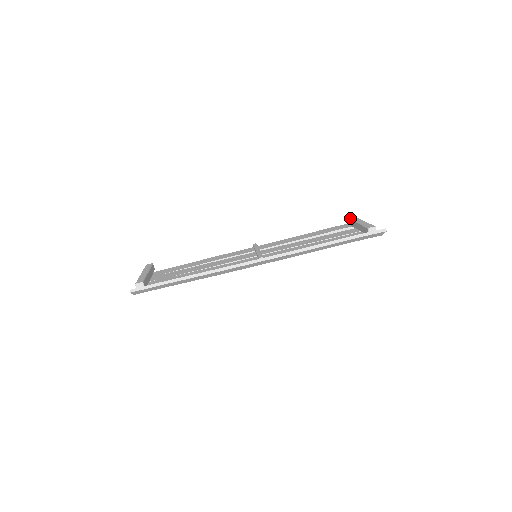
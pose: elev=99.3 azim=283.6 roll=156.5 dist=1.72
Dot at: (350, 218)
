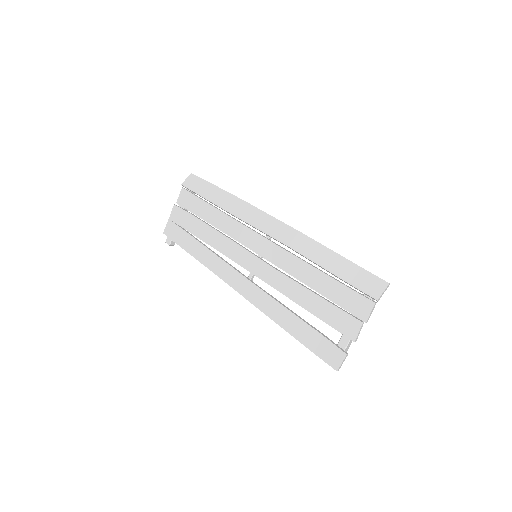
Dot at: occluded
